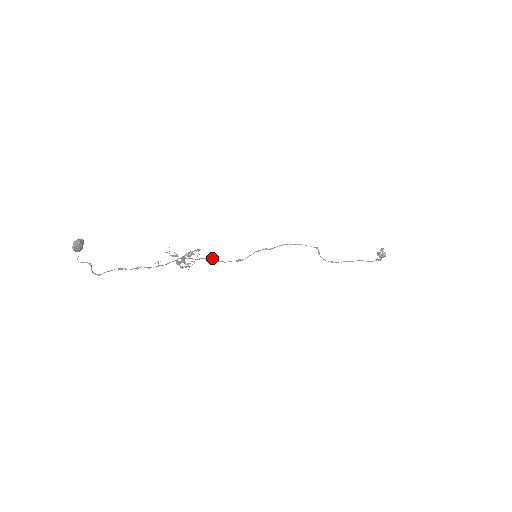
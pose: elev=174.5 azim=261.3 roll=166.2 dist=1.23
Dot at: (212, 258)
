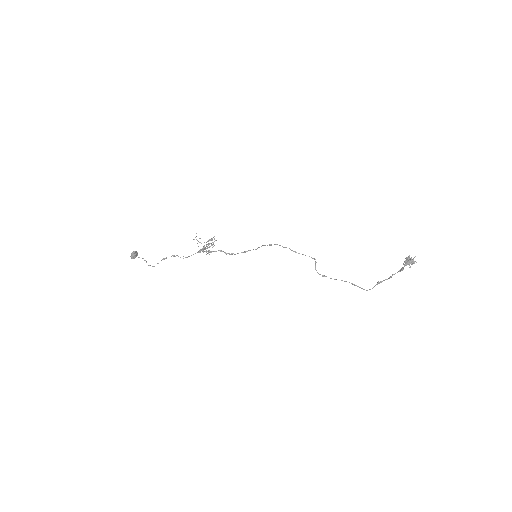
Dot at: (223, 251)
